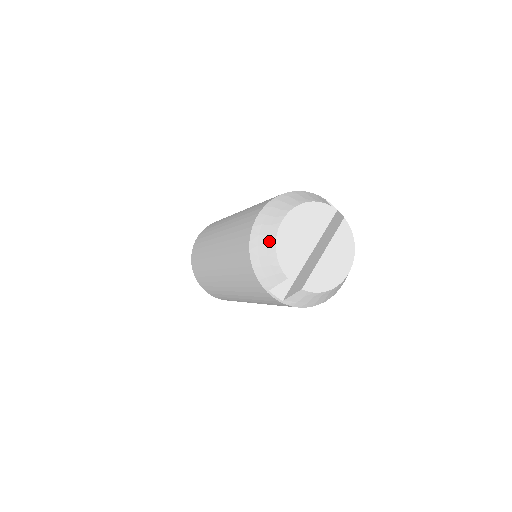
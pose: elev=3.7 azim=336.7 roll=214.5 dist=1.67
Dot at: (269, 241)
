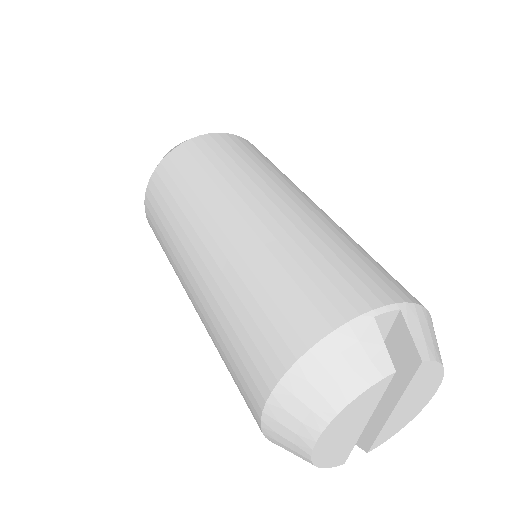
Dot at: (300, 457)
